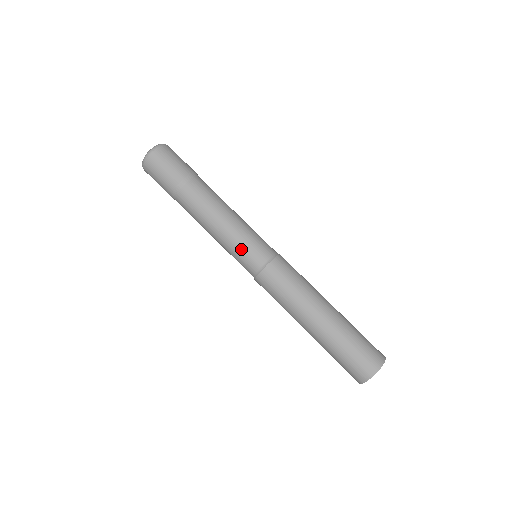
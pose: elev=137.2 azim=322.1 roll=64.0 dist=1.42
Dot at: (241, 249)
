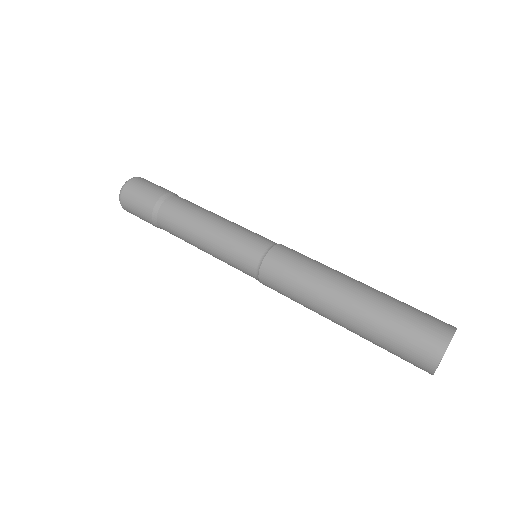
Dot at: (234, 246)
